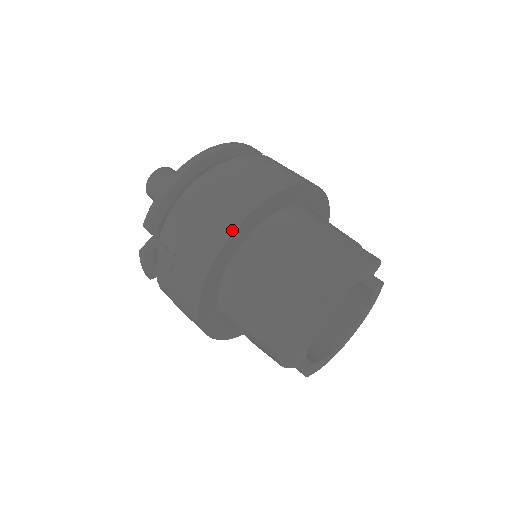
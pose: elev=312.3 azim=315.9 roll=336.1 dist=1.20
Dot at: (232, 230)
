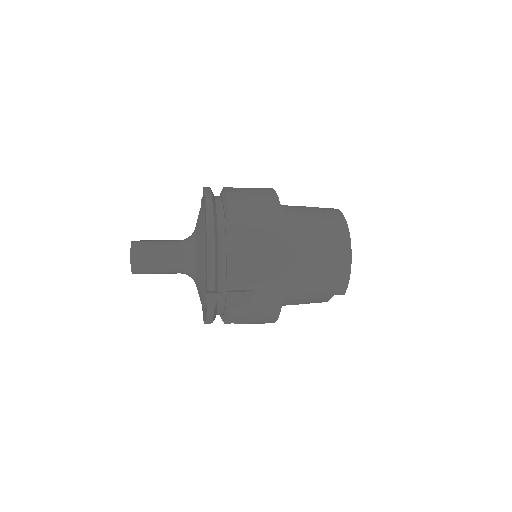
Dot at: (284, 249)
